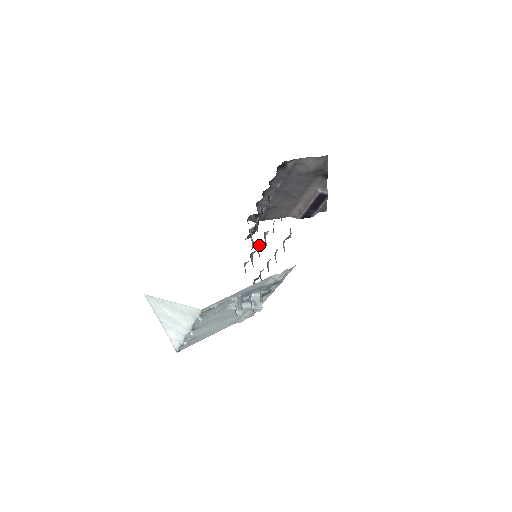
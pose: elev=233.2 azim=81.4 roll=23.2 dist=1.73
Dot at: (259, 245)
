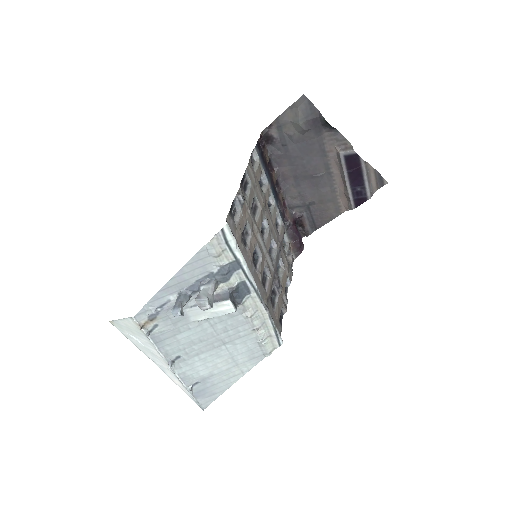
Dot at: (275, 247)
